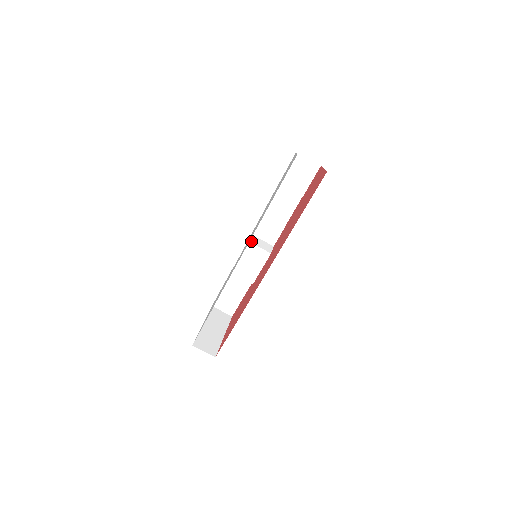
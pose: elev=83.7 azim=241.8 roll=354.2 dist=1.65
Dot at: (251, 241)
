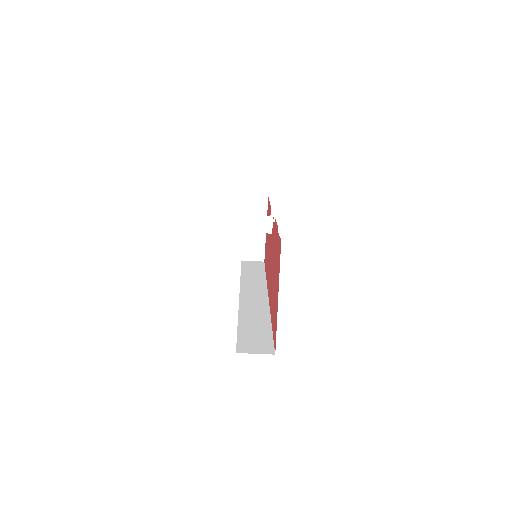
Dot at: (246, 229)
